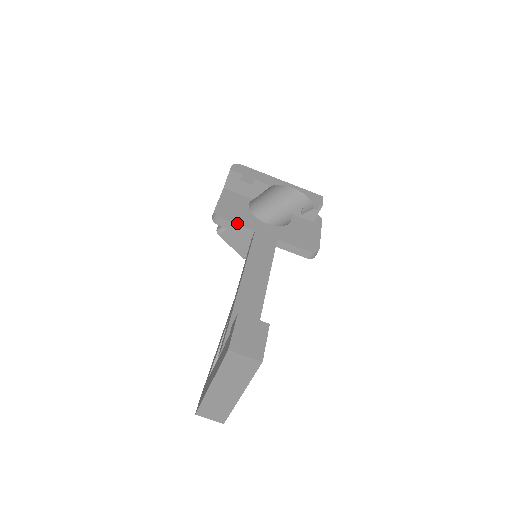
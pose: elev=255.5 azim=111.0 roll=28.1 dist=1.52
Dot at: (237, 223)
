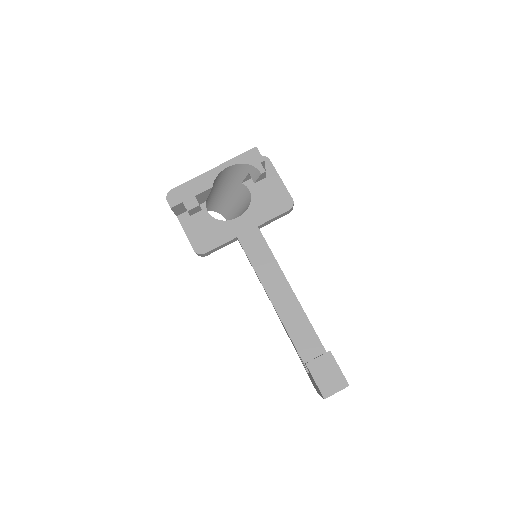
Dot at: (219, 245)
